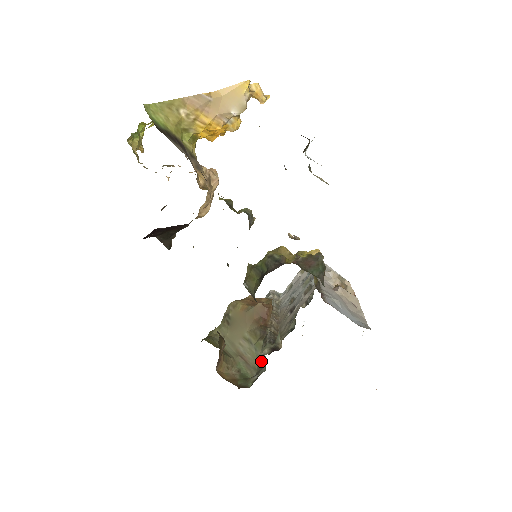
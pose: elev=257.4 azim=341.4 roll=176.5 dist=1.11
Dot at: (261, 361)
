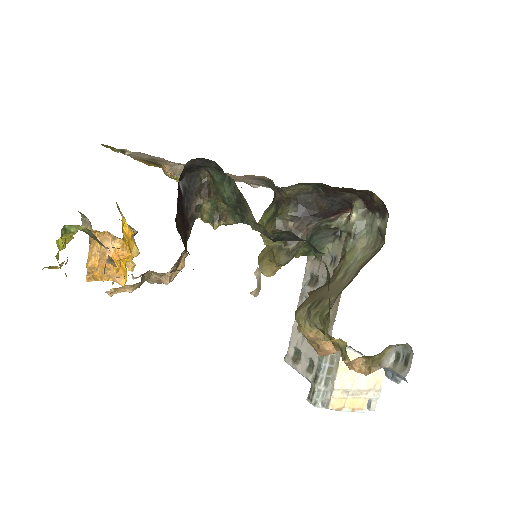
Dot at: (358, 205)
